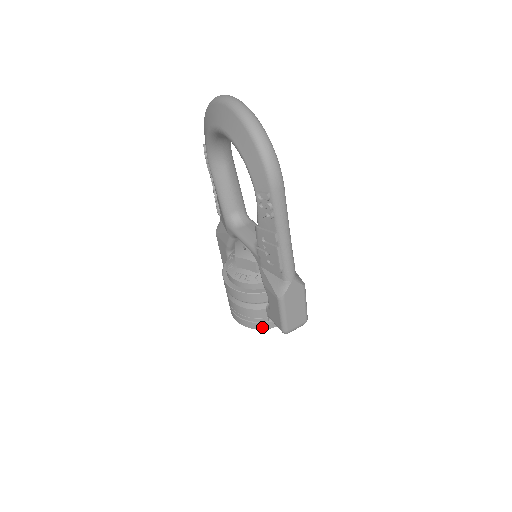
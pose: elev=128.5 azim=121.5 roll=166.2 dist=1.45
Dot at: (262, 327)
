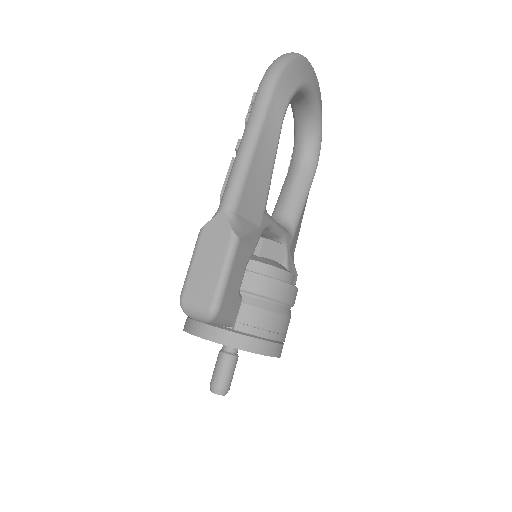
Dot at: (189, 328)
